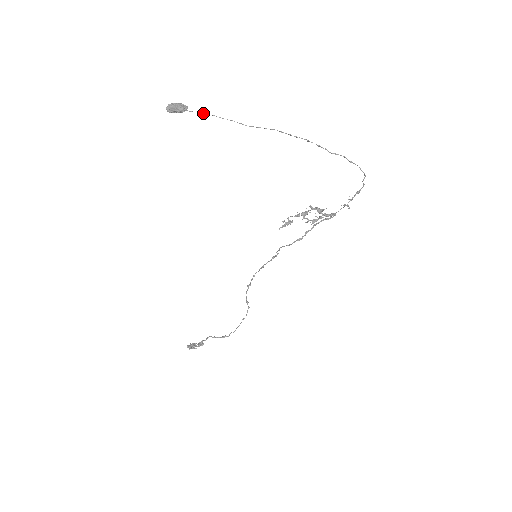
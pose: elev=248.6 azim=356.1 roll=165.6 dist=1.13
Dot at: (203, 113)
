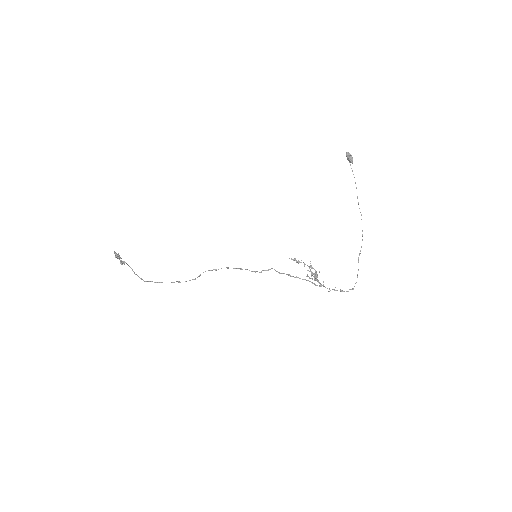
Dot at: occluded
